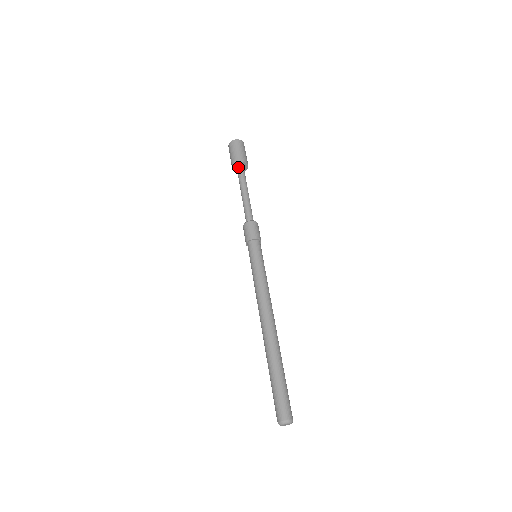
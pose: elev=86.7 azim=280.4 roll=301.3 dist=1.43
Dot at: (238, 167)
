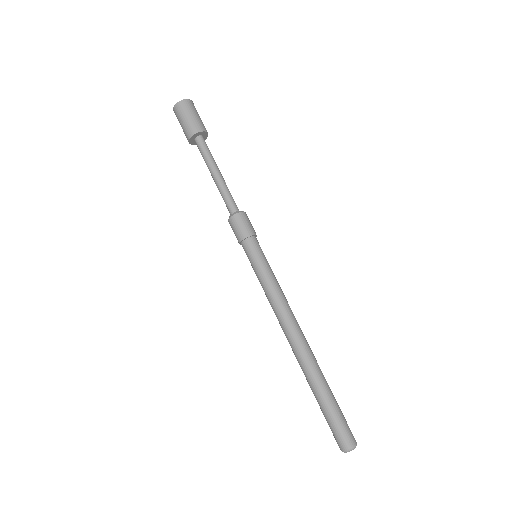
Dot at: (195, 140)
